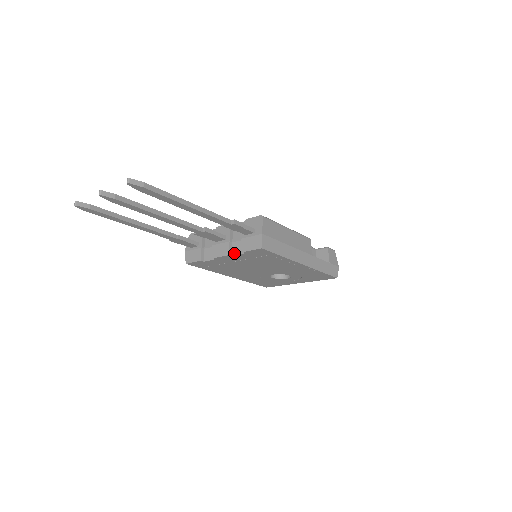
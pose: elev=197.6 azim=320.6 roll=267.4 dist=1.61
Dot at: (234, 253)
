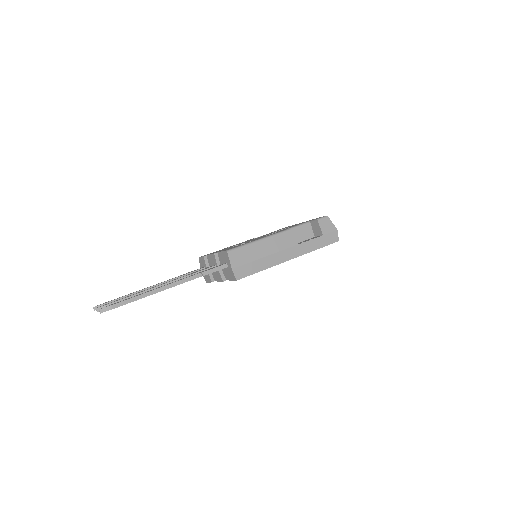
Dot at: (226, 279)
